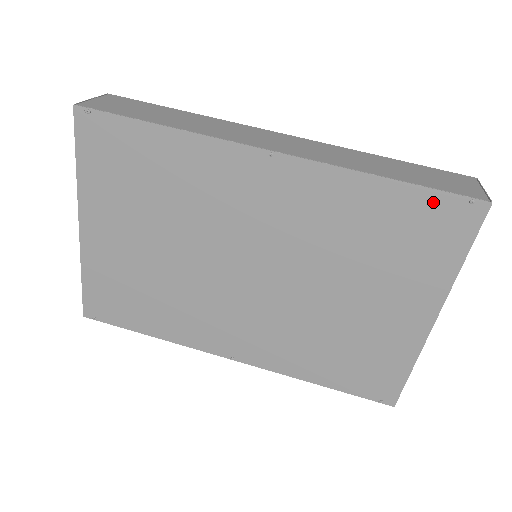
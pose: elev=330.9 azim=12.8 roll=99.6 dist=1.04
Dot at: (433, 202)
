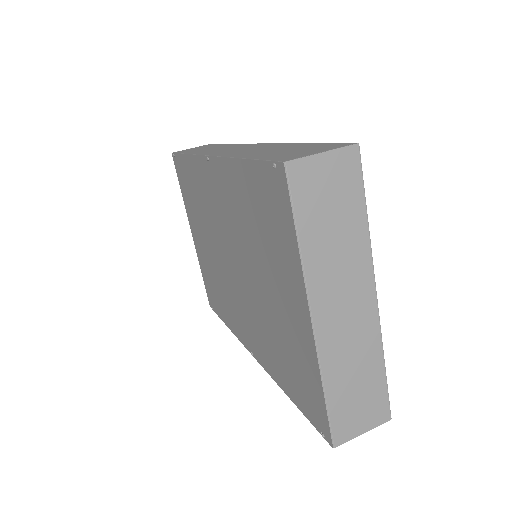
Dot at: (262, 174)
